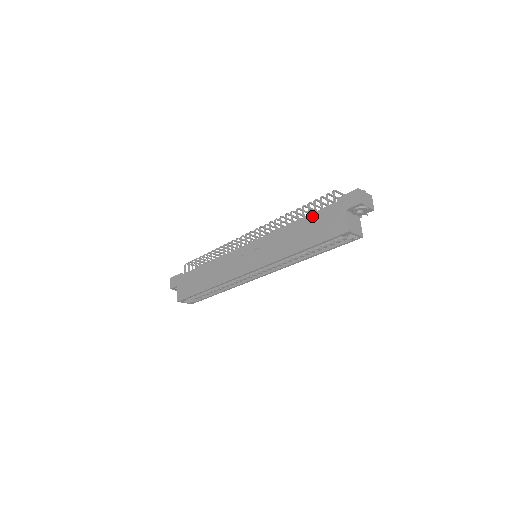
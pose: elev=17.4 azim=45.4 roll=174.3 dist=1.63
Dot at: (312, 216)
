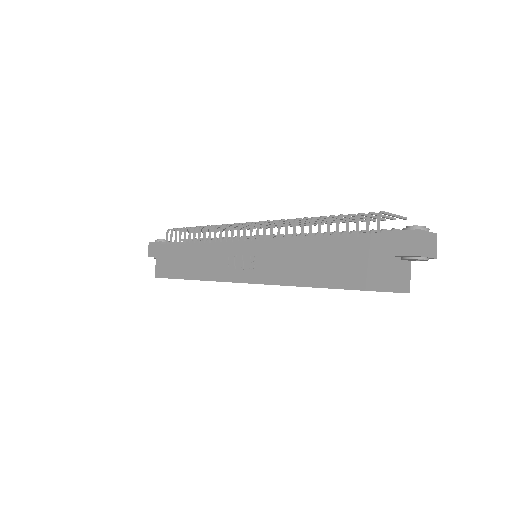
Dot at: (340, 242)
